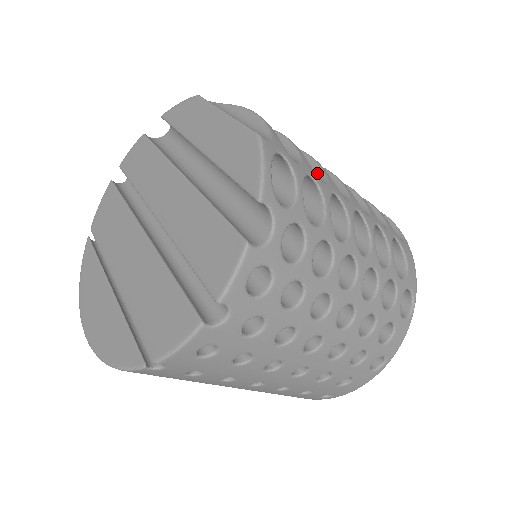
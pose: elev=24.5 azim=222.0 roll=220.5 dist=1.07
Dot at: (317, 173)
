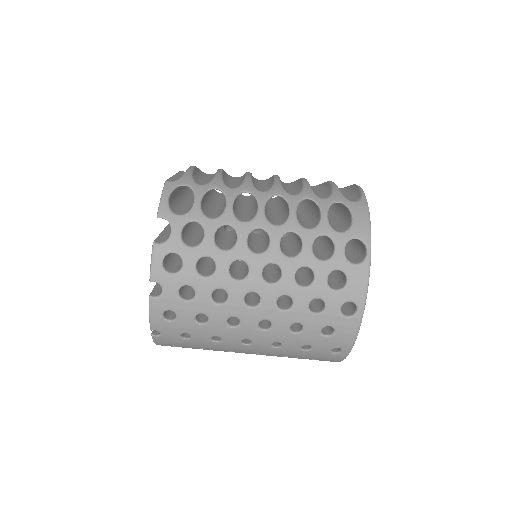
Dot at: (240, 183)
